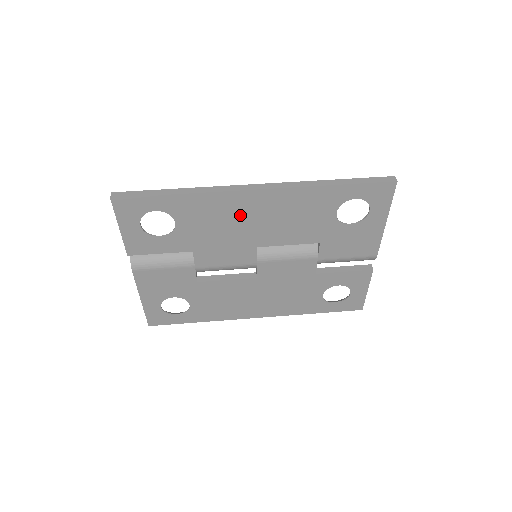
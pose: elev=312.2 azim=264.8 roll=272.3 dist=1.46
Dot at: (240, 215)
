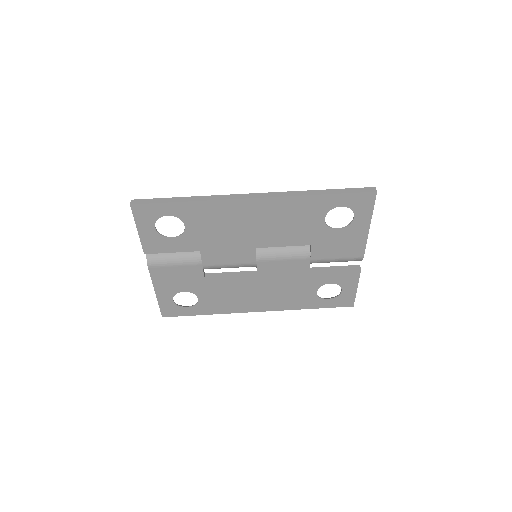
Dot at: (240, 220)
